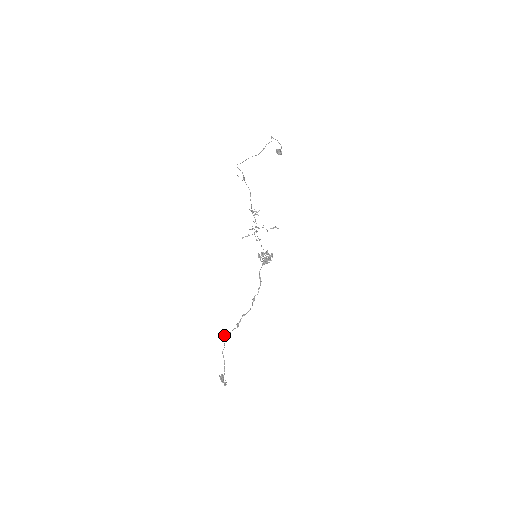
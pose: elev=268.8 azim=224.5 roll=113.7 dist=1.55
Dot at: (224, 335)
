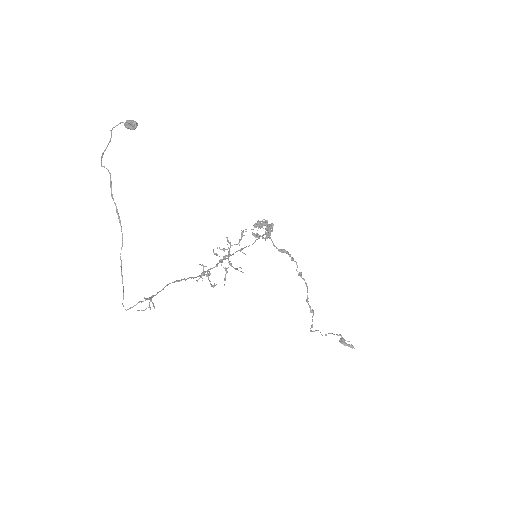
Dot at: occluded
